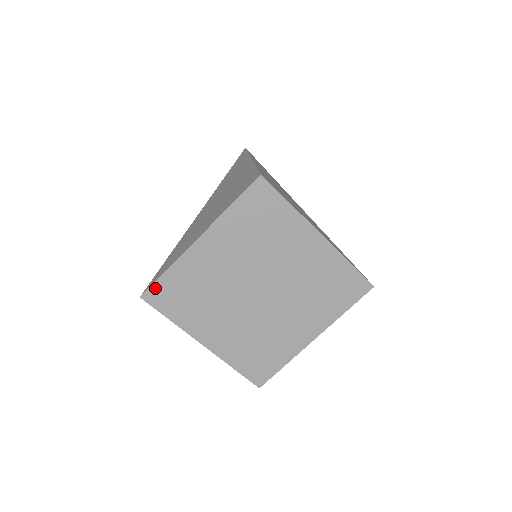
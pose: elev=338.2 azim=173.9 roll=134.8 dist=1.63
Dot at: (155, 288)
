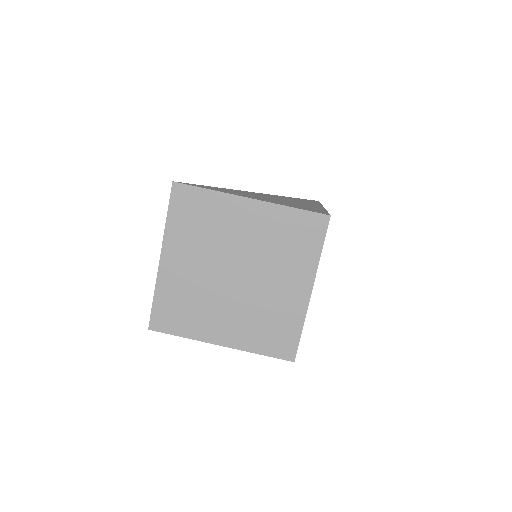
Dot at: (188, 189)
